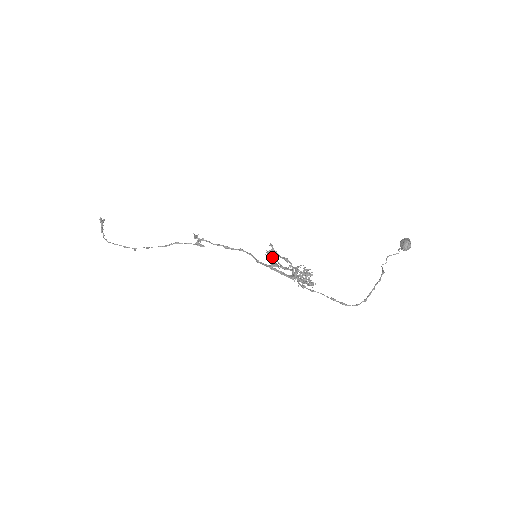
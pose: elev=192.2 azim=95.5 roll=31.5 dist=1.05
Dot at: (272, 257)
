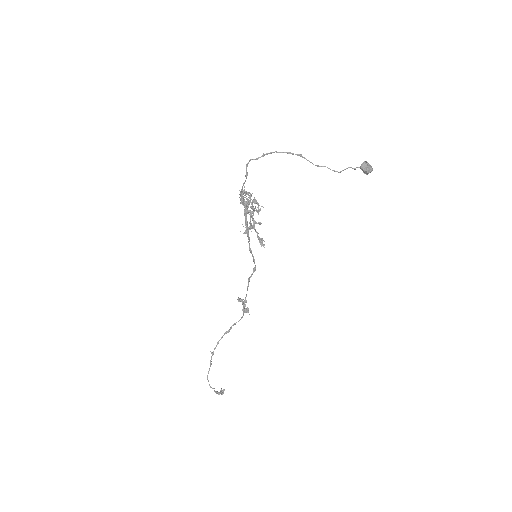
Dot at: occluded
